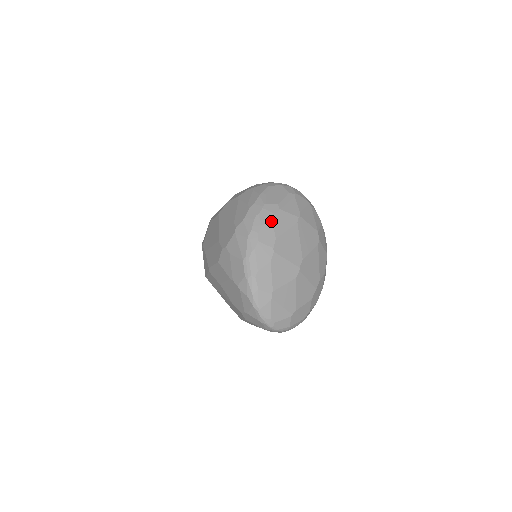
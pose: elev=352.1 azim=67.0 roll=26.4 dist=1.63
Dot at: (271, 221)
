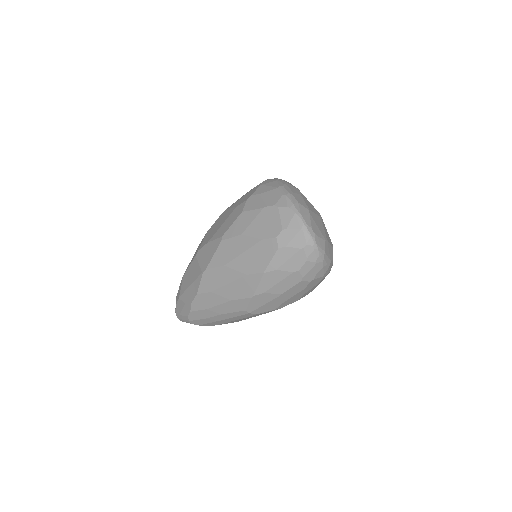
Dot at: (290, 183)
